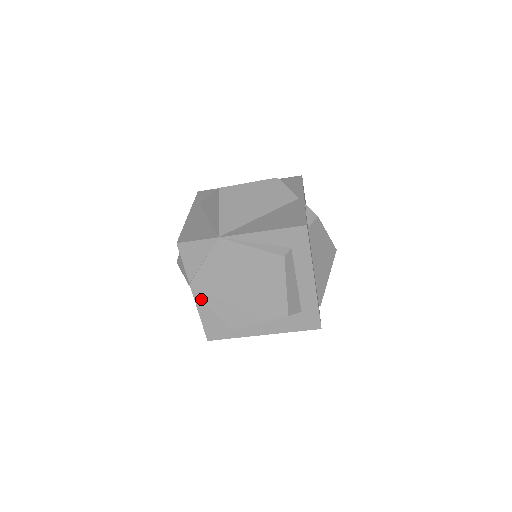
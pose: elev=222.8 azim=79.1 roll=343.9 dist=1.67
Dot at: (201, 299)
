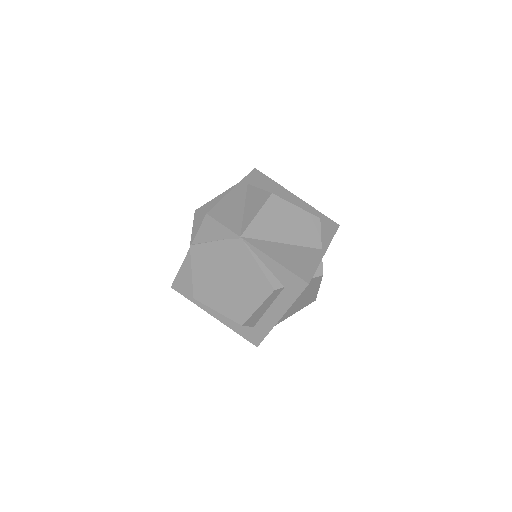
Dot at: occluded
